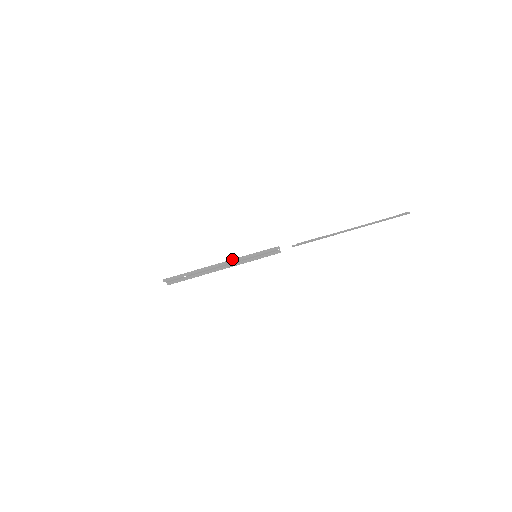
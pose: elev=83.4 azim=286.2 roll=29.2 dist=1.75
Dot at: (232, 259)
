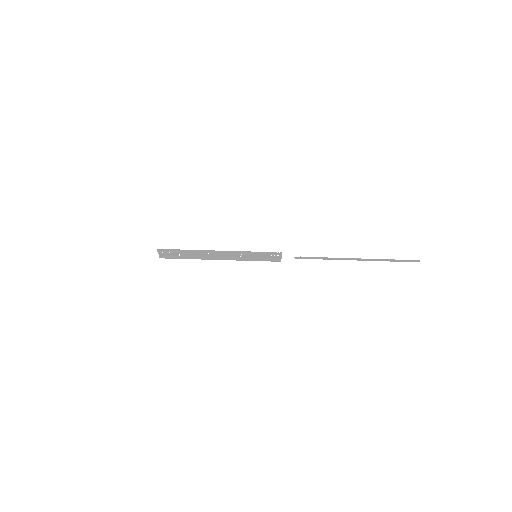
Dot at: occluded
